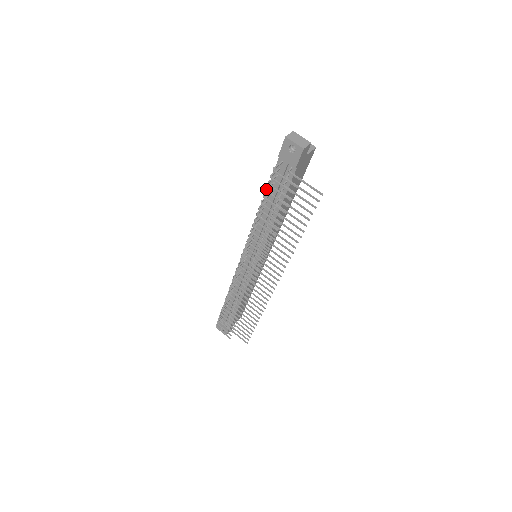
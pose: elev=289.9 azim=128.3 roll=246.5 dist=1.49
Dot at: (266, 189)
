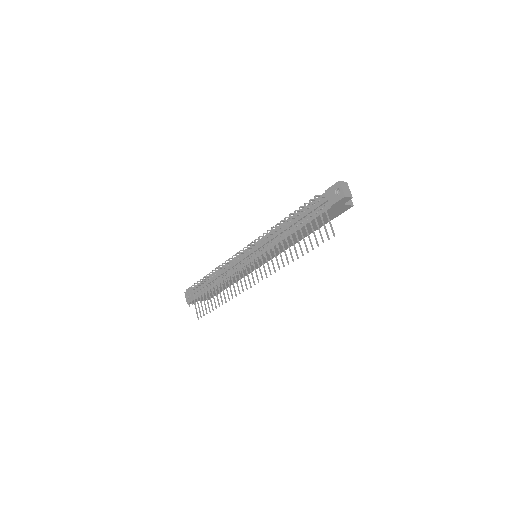
Dot at: (300, 207)
